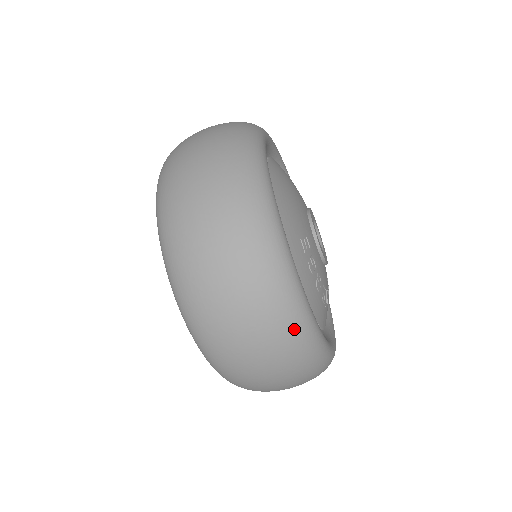
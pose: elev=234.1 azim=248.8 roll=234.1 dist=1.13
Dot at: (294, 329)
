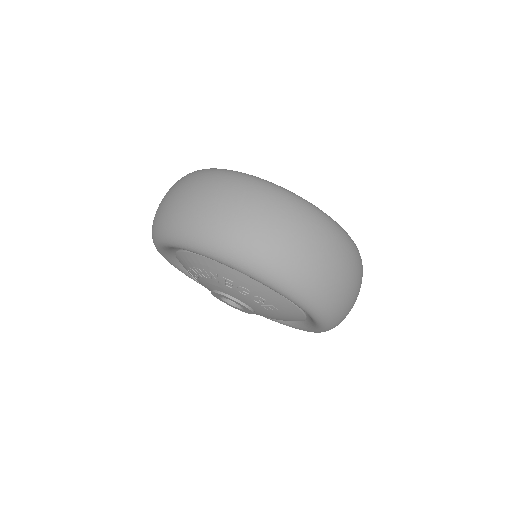
Dot at: occluded
